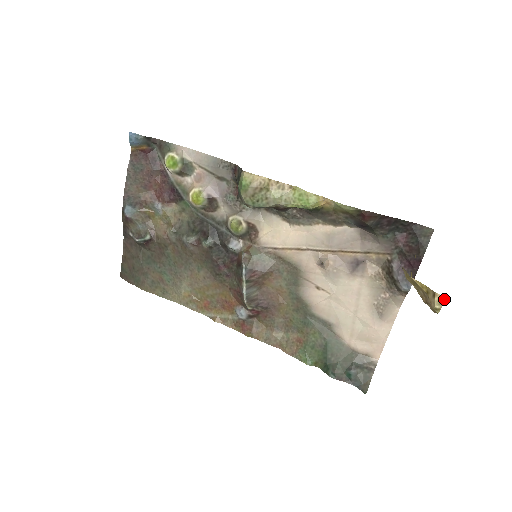
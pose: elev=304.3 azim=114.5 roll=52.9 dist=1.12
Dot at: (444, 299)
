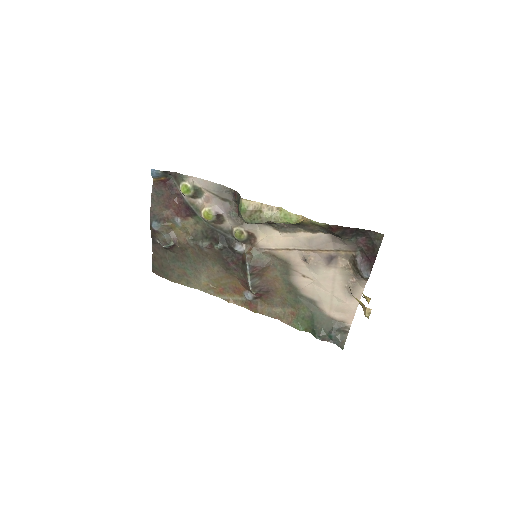
Dot at: occluded
